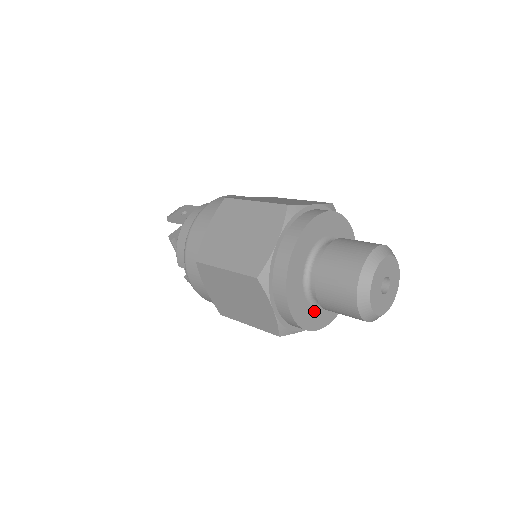
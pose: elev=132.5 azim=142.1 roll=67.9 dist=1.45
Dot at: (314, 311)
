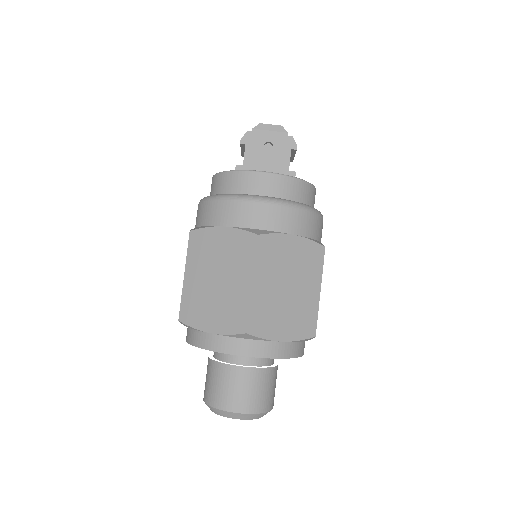
Dot at: occluded
